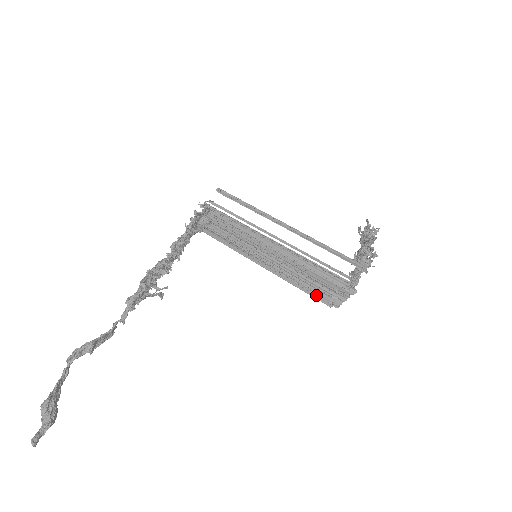
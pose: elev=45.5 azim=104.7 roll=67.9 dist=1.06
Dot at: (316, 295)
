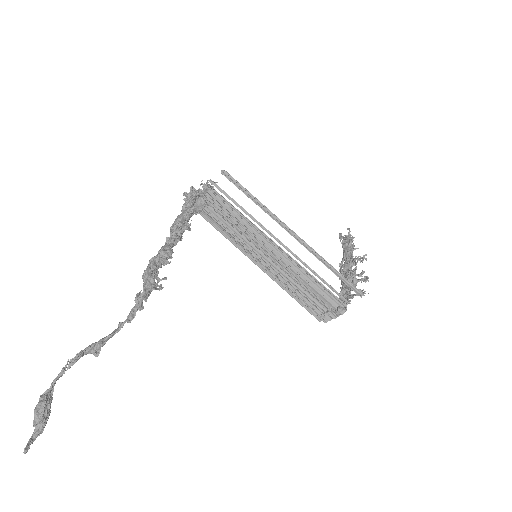
Dot at: (308, 307)
